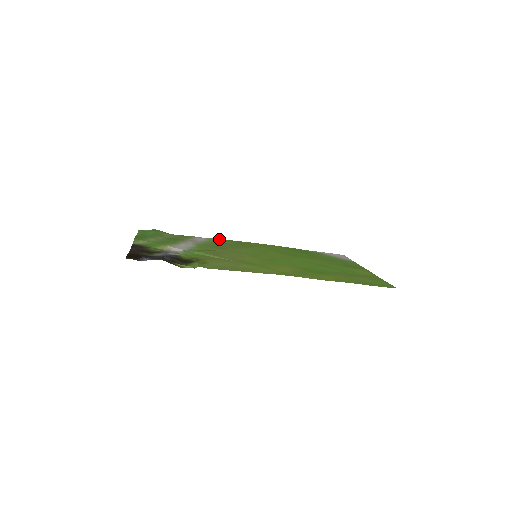
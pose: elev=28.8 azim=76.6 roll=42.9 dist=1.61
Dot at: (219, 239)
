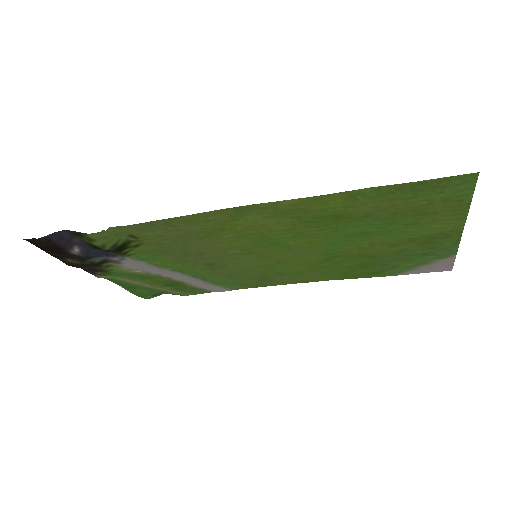
Dot at: (243, 287)
